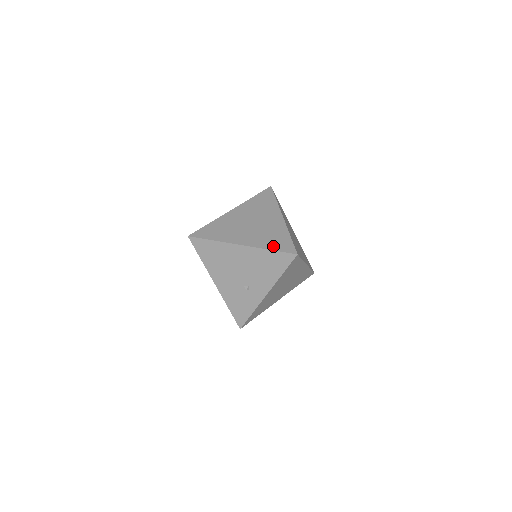
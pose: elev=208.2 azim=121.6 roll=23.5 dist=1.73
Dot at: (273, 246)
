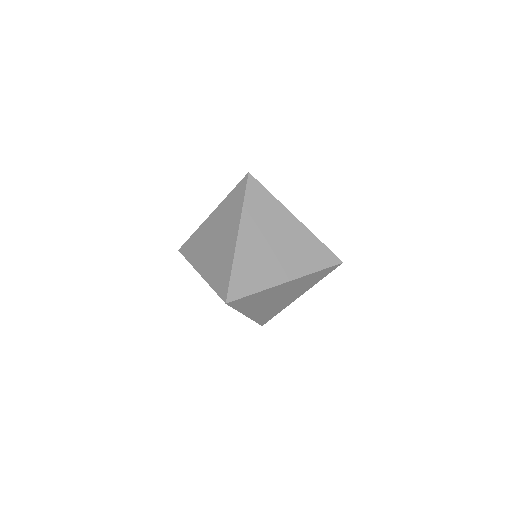
Dot at: (215, 284)
